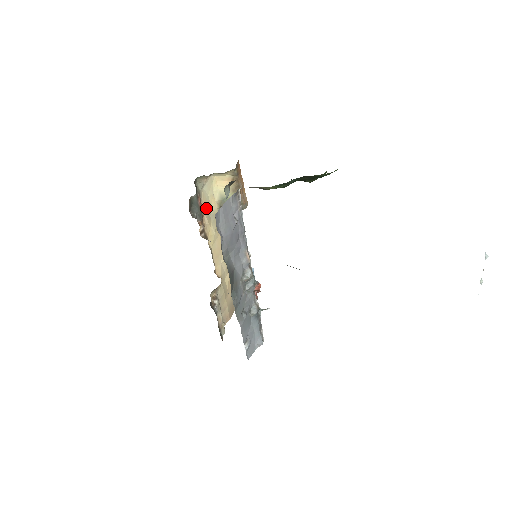
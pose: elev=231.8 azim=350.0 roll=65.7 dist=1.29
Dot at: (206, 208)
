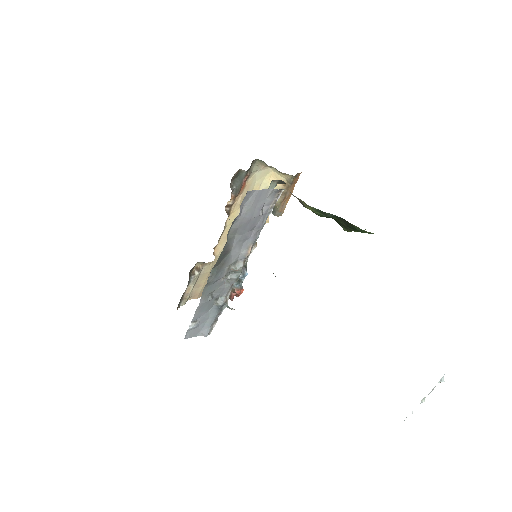
Dot at: (247, 190)
